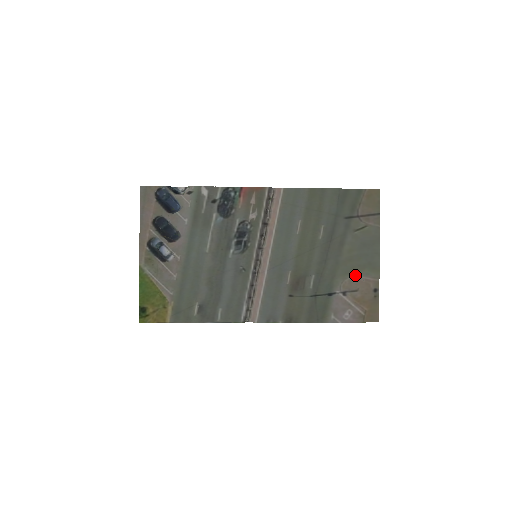
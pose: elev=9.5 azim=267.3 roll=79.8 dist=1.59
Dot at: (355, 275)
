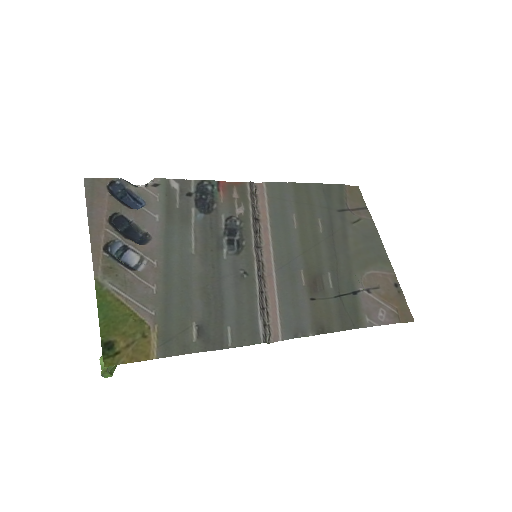
Dot at: (370, 270)
